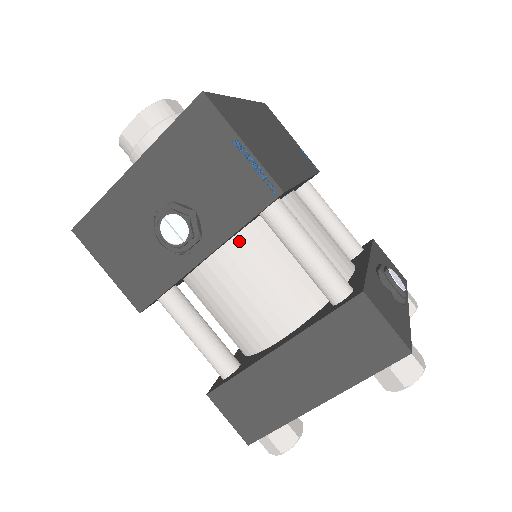
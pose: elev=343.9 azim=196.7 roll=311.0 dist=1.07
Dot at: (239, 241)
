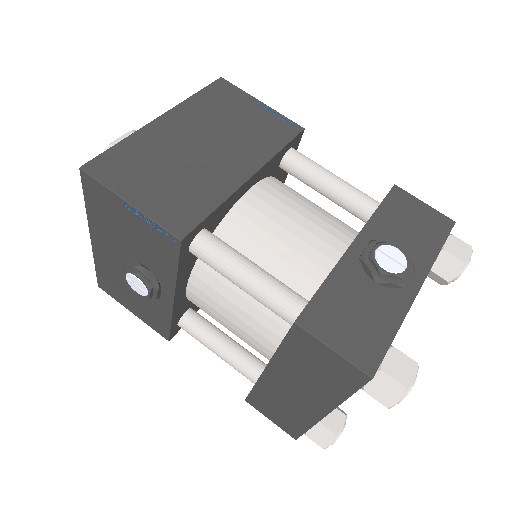
Dot at: (198, 274)
